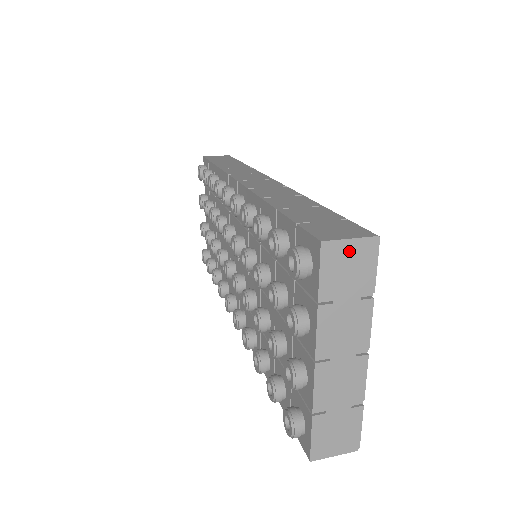
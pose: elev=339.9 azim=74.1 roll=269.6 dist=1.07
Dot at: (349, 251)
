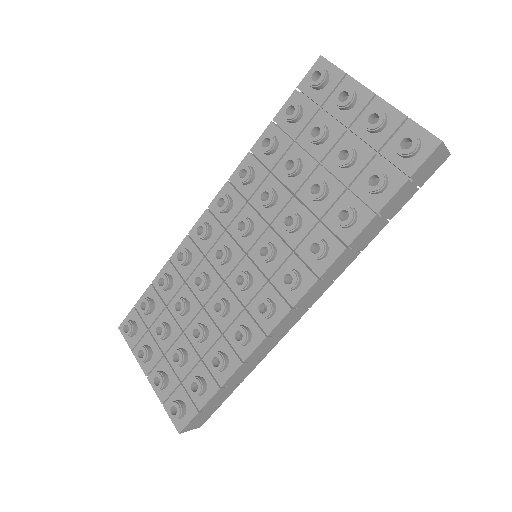
Dot at: occluded
